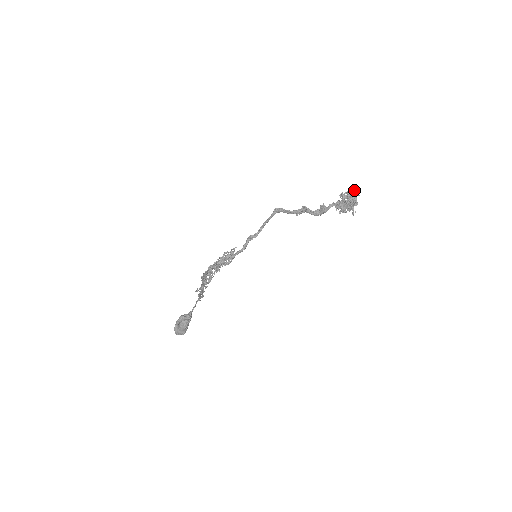
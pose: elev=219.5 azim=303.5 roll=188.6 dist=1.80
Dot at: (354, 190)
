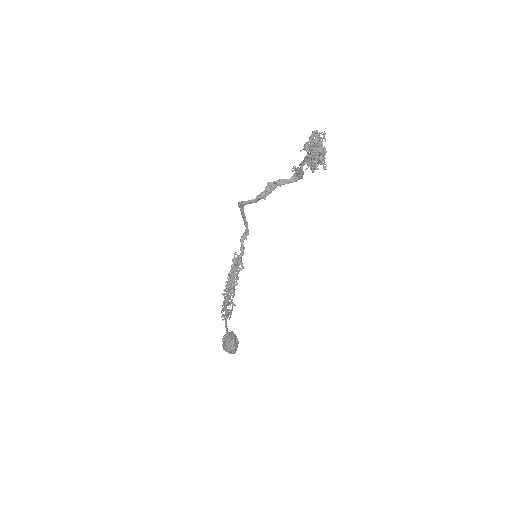
Dot at: occluded
